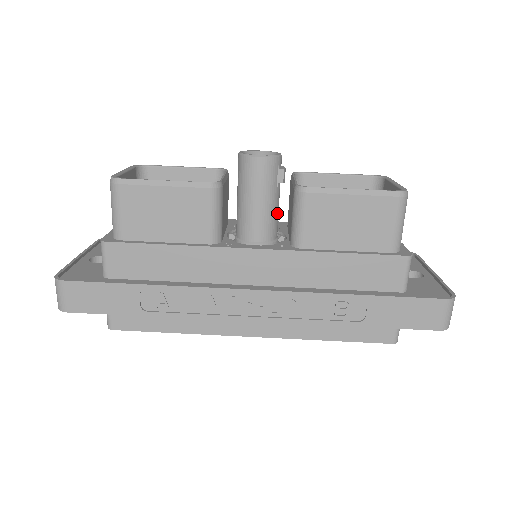
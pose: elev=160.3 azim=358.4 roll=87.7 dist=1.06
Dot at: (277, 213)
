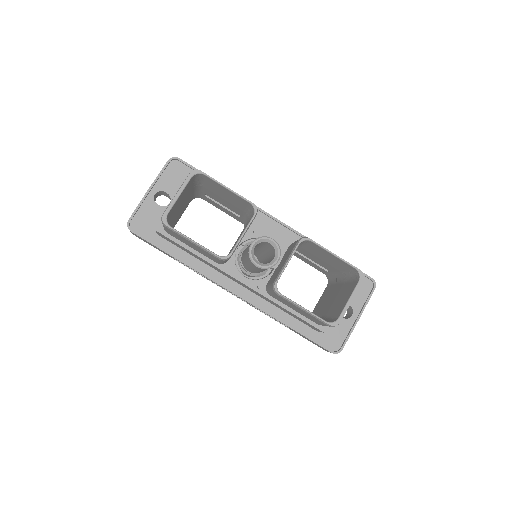
Dot at: occluded
